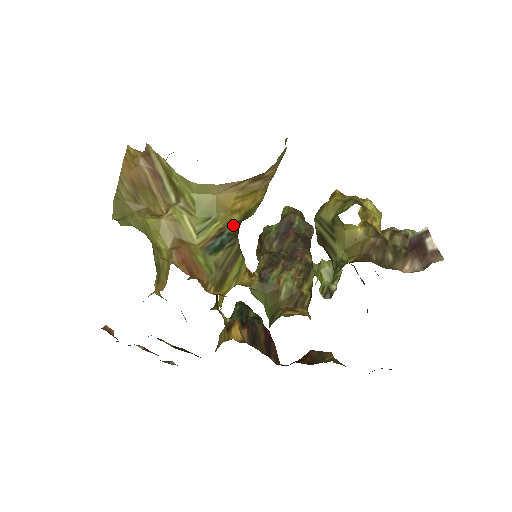
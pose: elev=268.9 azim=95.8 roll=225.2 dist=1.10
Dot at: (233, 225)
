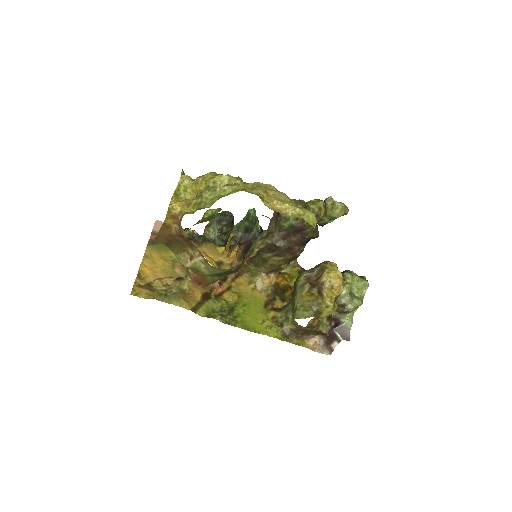
Dot at: (239, 265)
